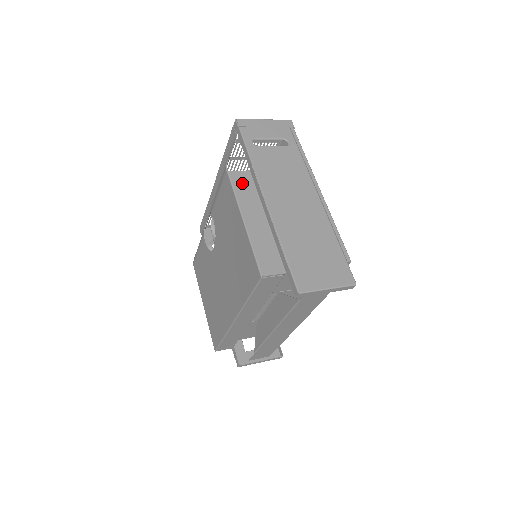
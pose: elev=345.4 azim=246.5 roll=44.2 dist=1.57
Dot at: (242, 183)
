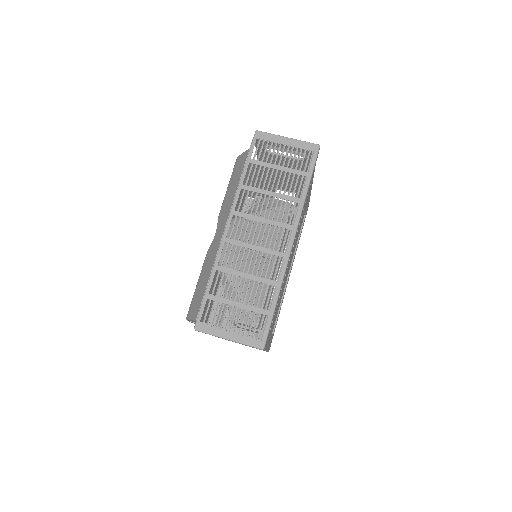
Dot at: occluded
